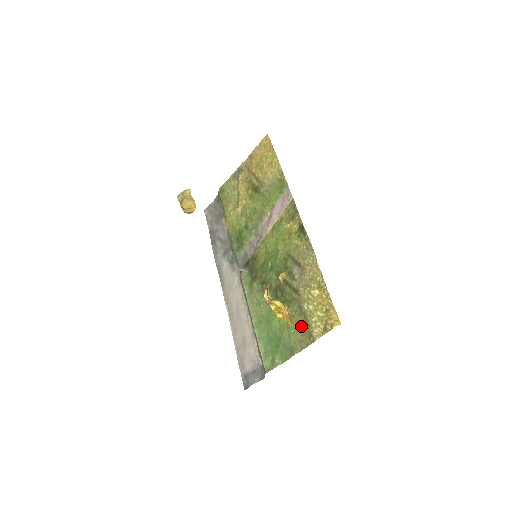
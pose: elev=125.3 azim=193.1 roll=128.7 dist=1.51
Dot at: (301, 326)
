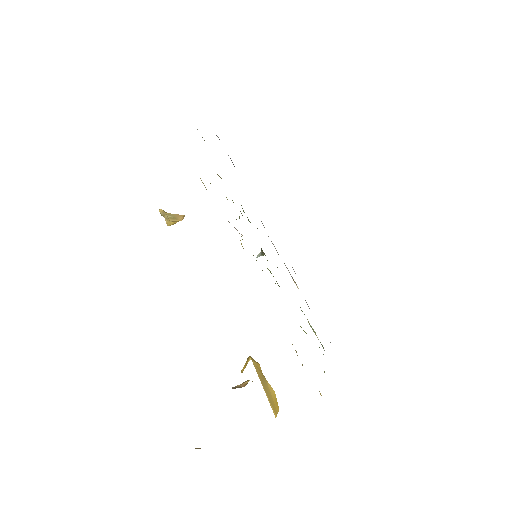
Dot at: occluded
